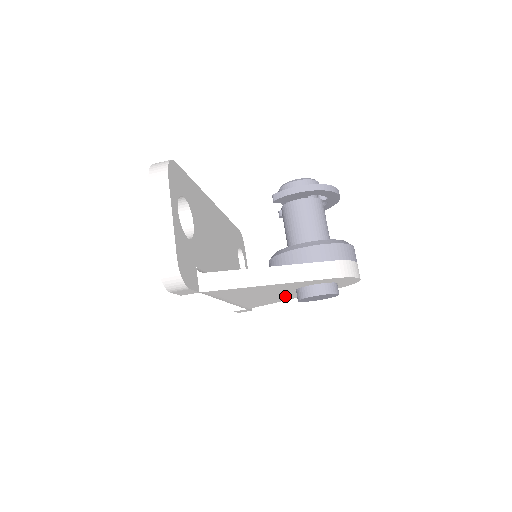
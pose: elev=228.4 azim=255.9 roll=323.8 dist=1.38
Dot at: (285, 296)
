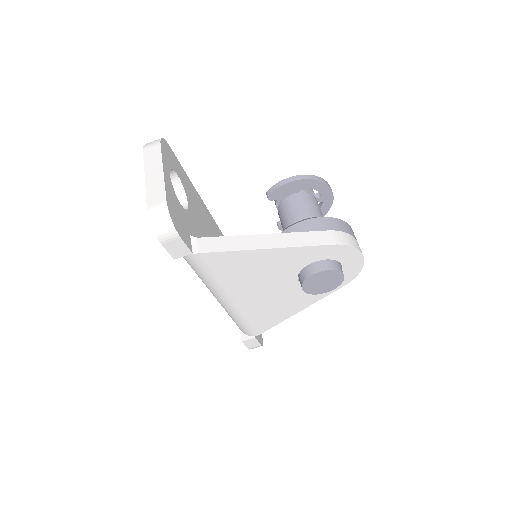
Dot at: (290, 298)
